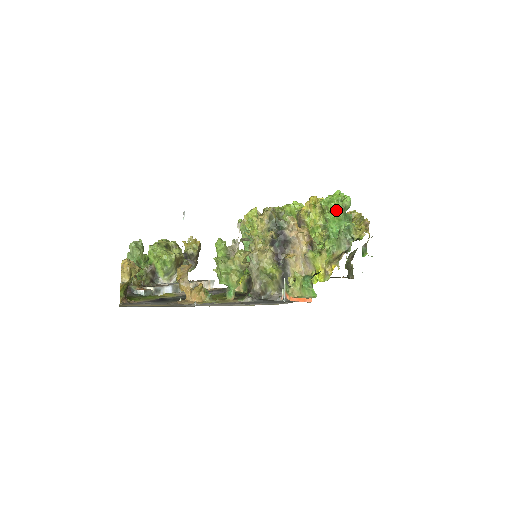
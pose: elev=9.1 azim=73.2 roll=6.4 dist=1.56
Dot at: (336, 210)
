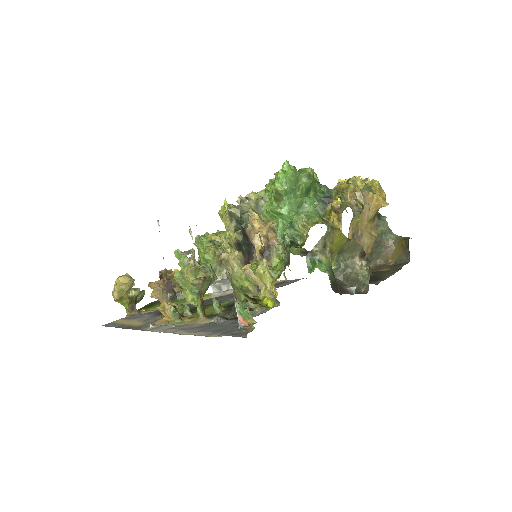
Dot at: (271, 199)
